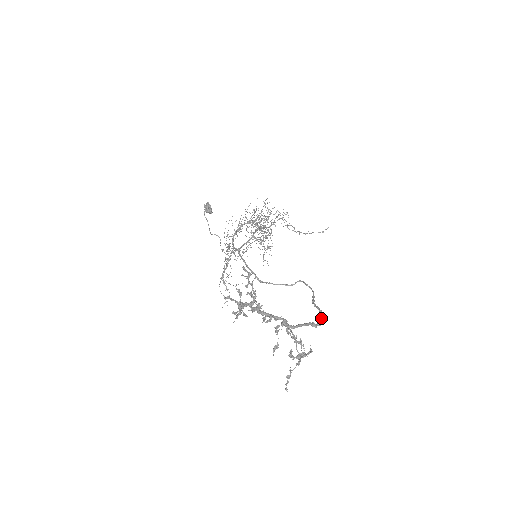
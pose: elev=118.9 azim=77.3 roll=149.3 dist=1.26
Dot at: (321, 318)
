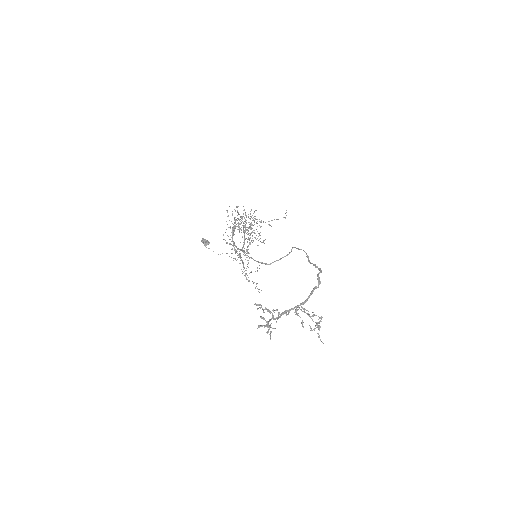
Dot at: occluded
